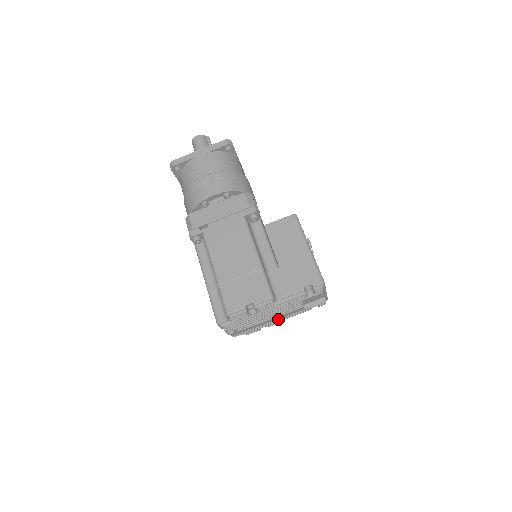
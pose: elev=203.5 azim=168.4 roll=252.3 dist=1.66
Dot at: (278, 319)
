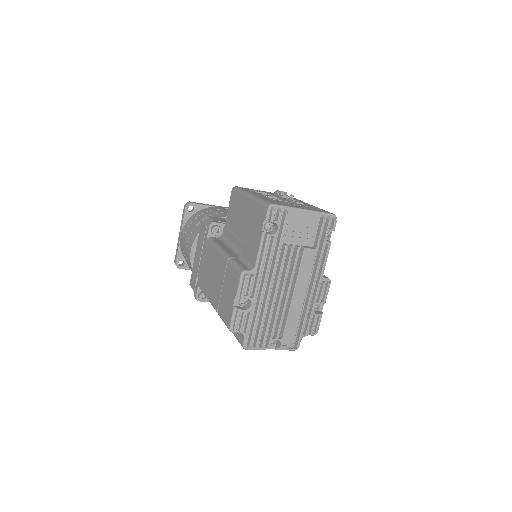
Dot at: (308, 286)
